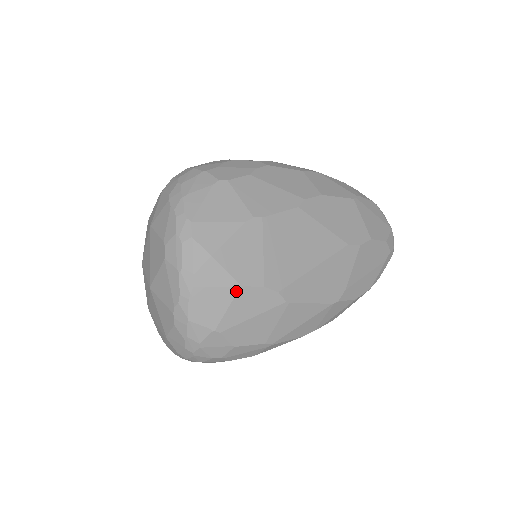
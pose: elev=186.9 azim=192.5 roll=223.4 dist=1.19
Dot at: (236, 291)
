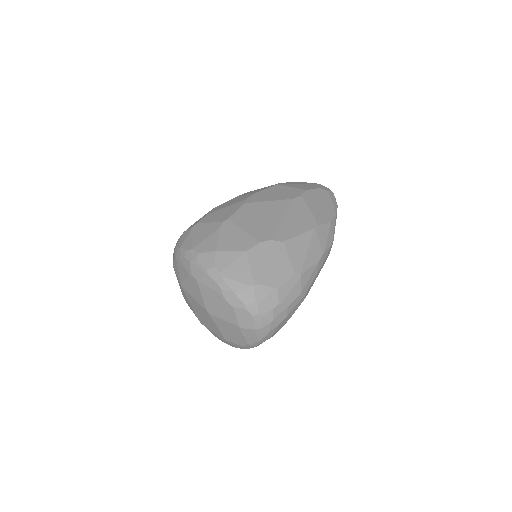
Dot at: (246, 256)
